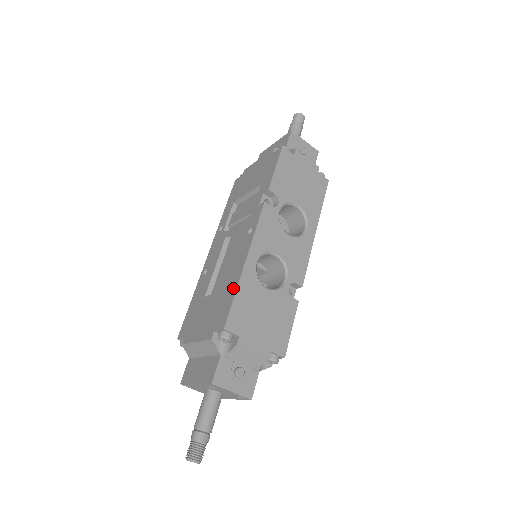
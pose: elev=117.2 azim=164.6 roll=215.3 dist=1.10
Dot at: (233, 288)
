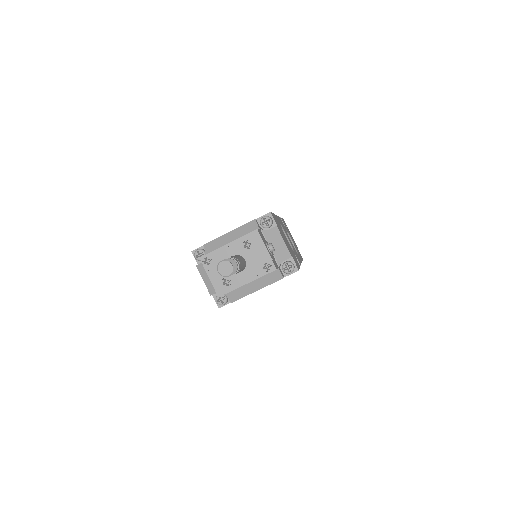
Dot at: occluded
